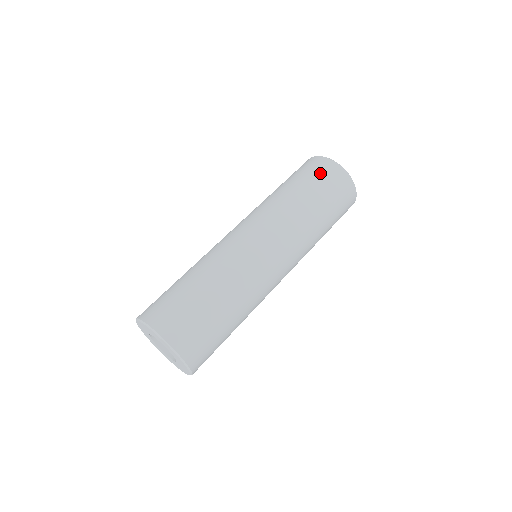
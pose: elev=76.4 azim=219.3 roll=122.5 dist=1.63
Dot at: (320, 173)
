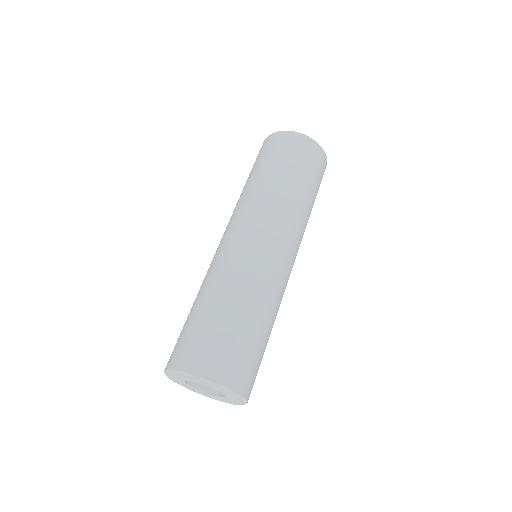
Dot at: (303, 154)
